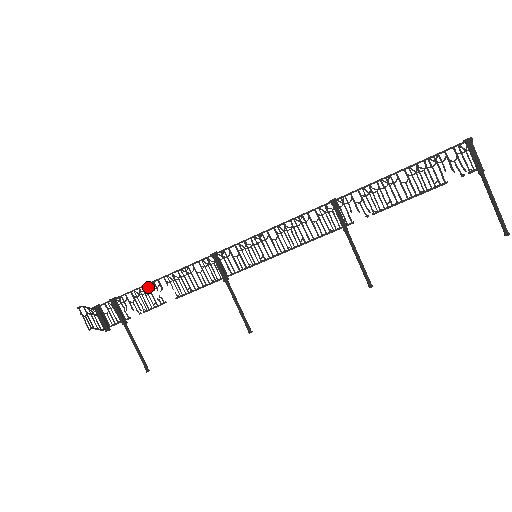
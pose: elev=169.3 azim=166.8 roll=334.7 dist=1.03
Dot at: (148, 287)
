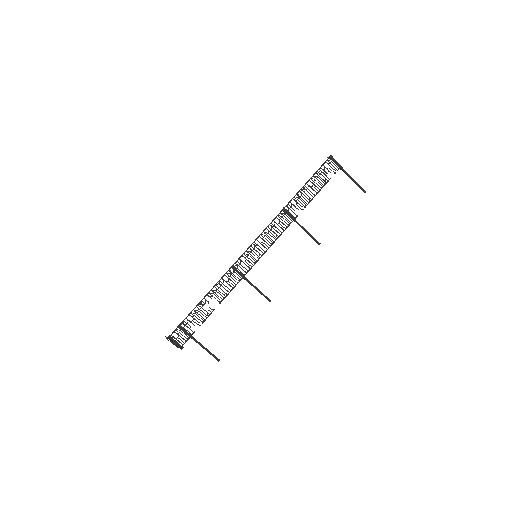
Dot at: (199, 306)
